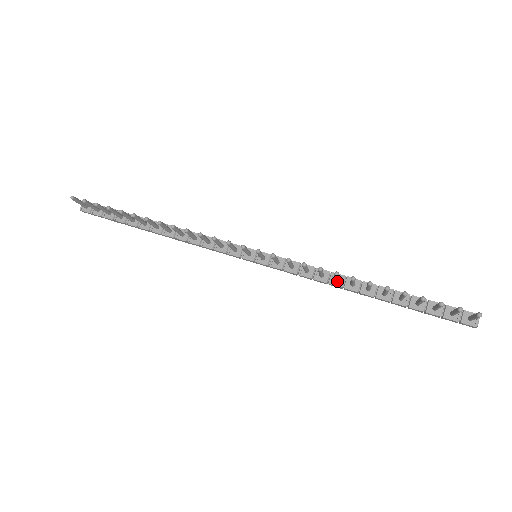
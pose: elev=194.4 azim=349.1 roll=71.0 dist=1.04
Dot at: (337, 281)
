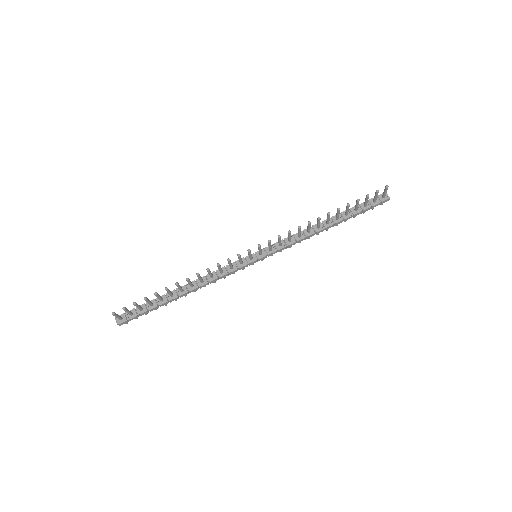
Dot at: (310, 232)
